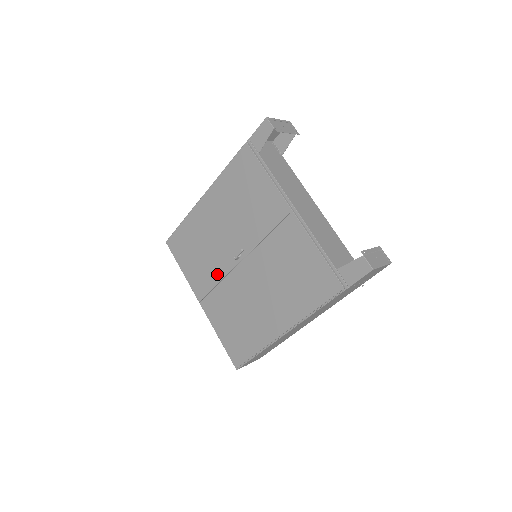
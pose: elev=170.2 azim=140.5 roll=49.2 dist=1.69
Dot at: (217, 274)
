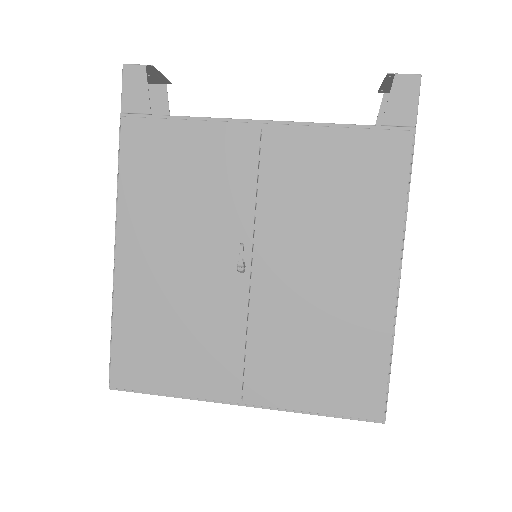
Dot at: (232, 328)
